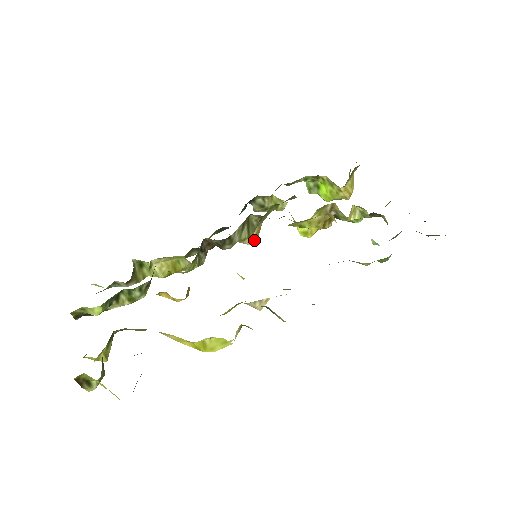
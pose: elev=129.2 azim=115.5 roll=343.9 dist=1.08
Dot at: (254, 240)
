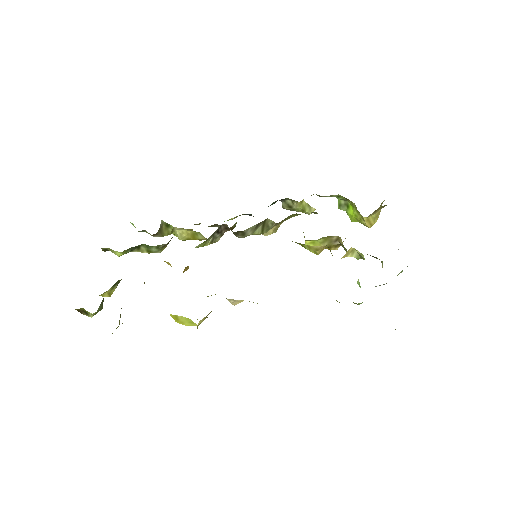
Dot at: (270, 234)
